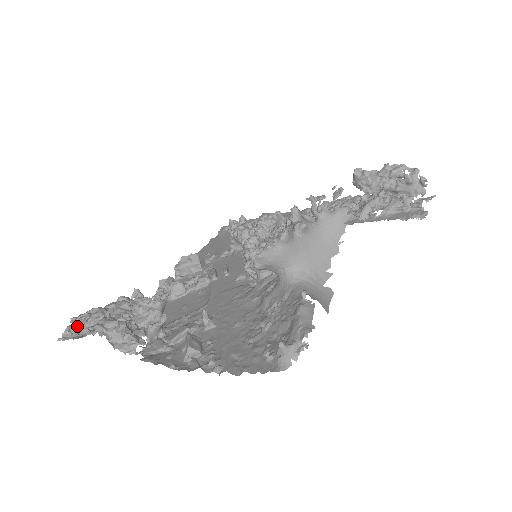
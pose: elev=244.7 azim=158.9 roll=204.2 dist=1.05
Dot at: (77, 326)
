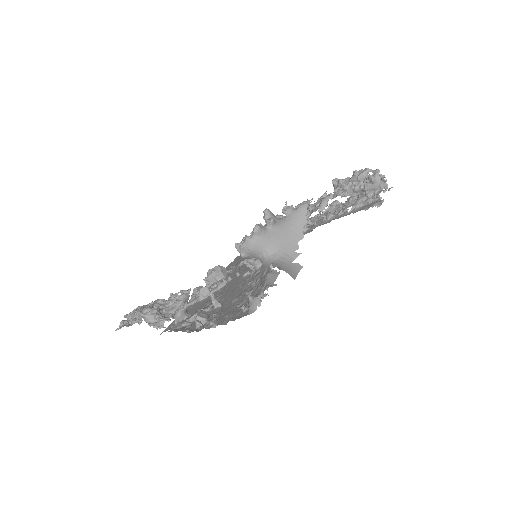
Dot at: (129, 320)
